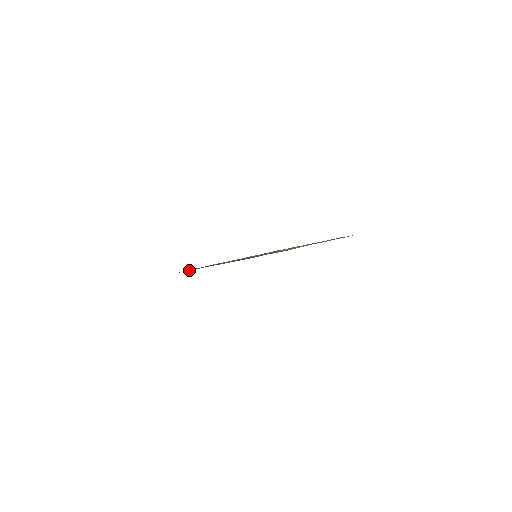
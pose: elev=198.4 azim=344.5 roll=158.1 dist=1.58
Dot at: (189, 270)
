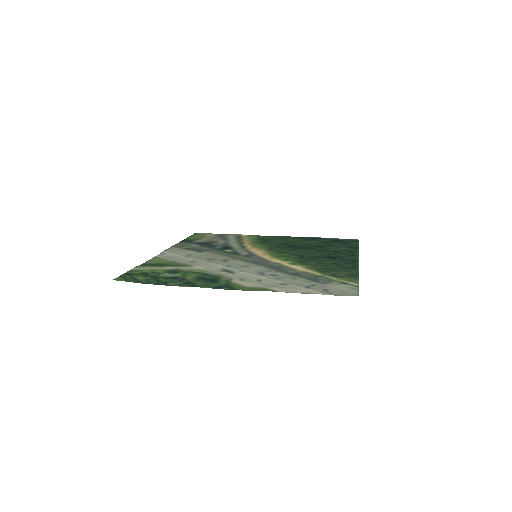
Dot at: (167, 252)
